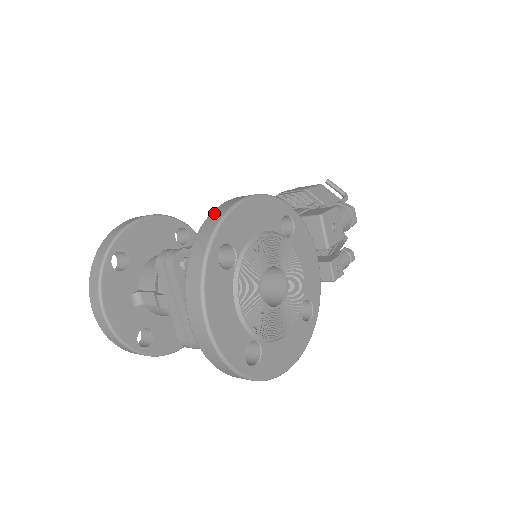
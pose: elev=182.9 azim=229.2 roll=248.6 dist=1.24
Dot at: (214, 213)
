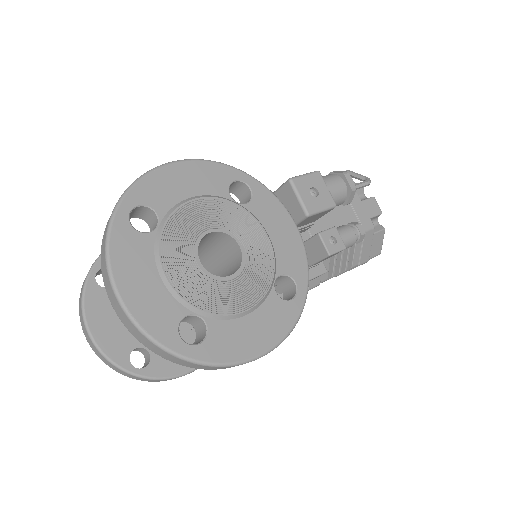
Dot at: occluded
